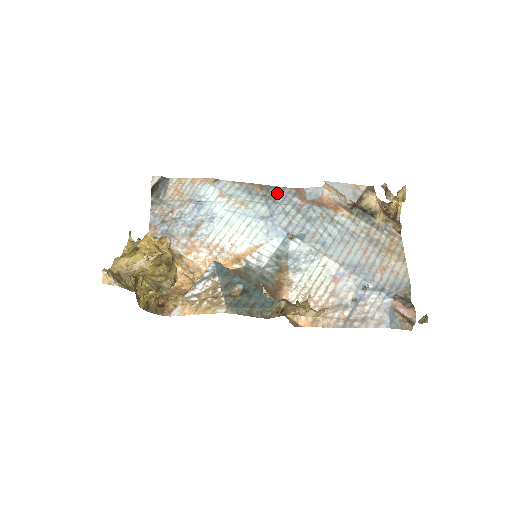
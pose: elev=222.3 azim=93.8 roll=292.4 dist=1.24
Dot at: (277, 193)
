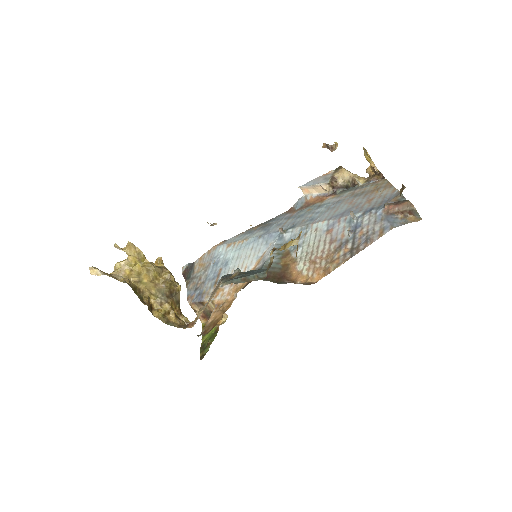
Dot at: (272, 221)
